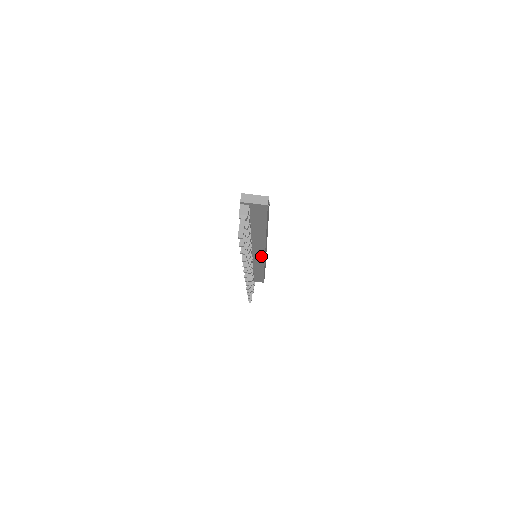
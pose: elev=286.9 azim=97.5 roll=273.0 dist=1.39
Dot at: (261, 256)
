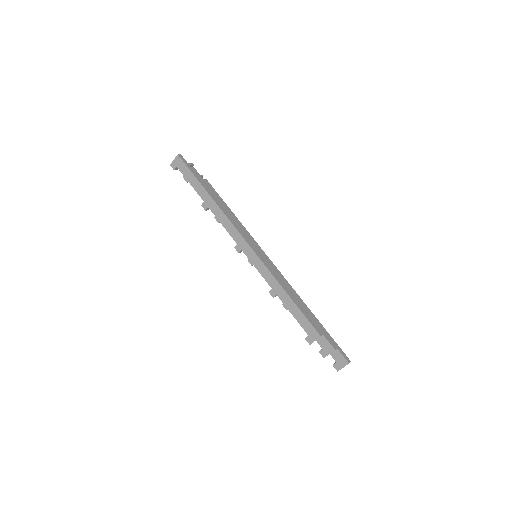
Dot at: occluded
